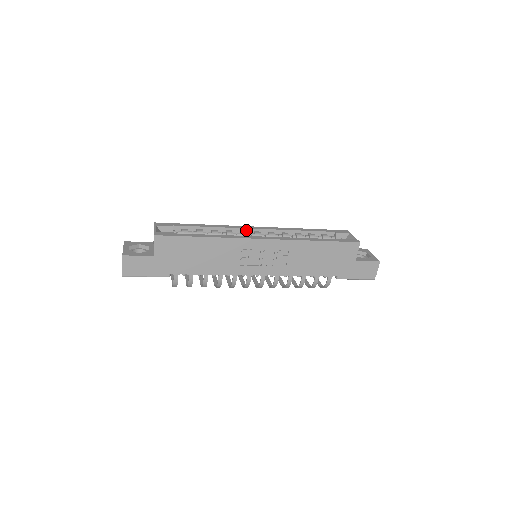
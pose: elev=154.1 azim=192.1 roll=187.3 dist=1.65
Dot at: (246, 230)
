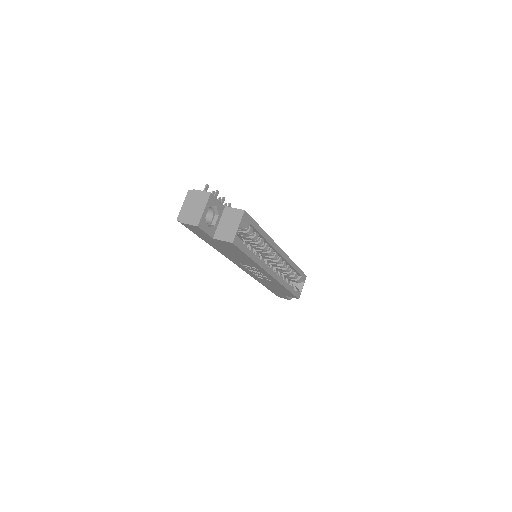
Dot at: (275, 250)
